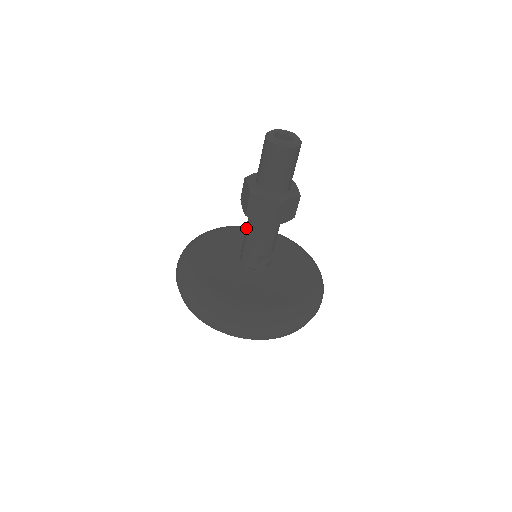
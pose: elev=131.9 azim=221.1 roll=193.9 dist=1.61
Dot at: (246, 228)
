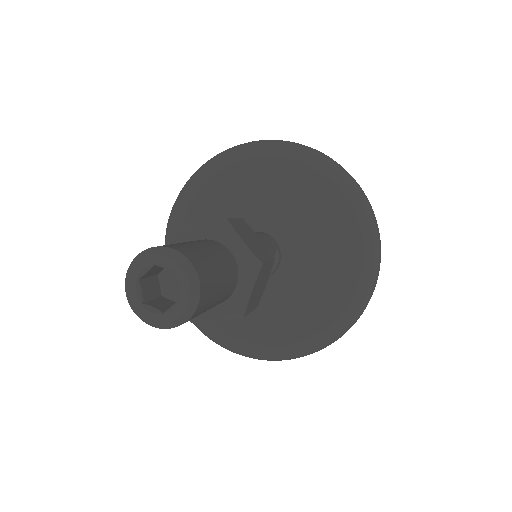
Dot at: occluded
